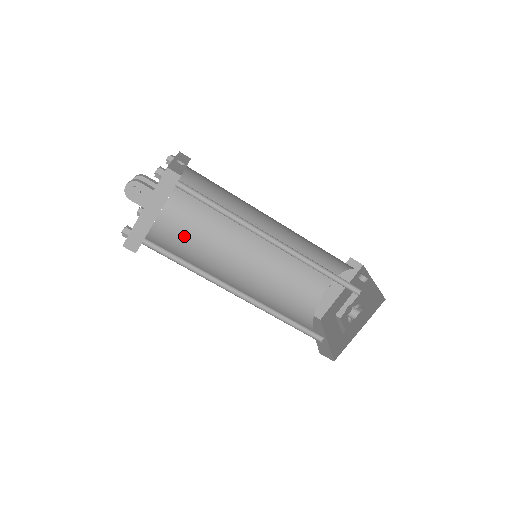
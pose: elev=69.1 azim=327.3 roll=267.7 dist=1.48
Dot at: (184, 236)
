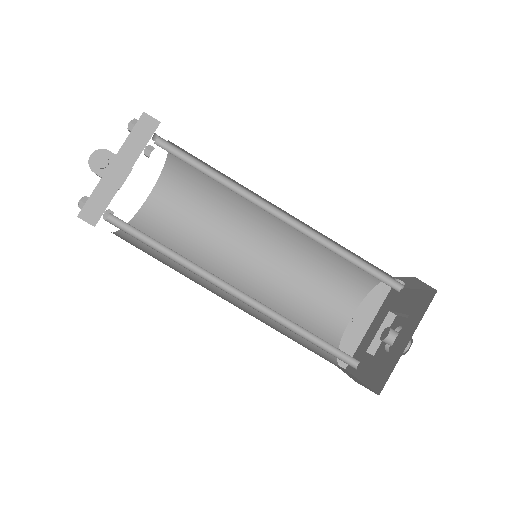
Dot at: occluded
